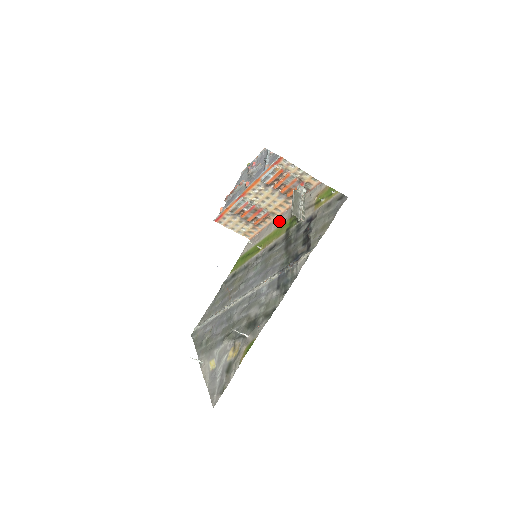
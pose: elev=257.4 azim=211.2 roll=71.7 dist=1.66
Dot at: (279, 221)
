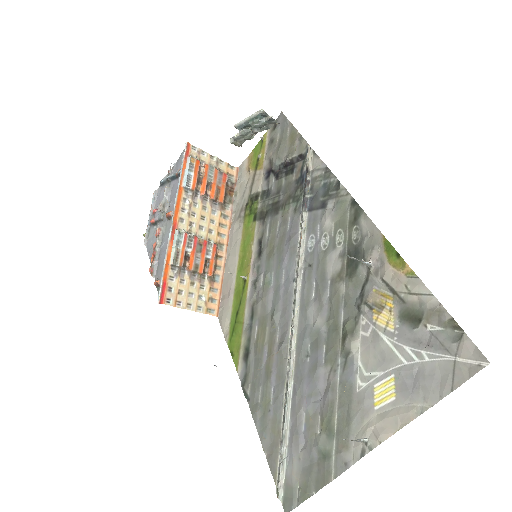
Dot at: (234, 241)
